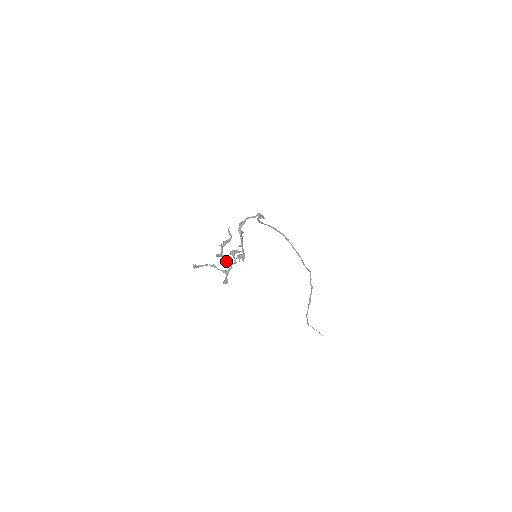
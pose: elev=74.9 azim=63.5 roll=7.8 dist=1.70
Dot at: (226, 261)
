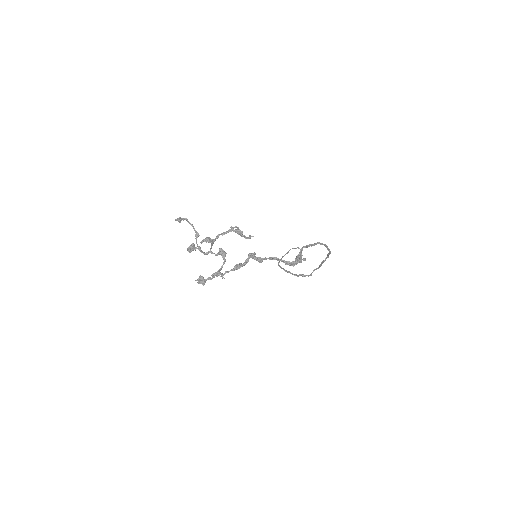
Dot at: (212, 245)
